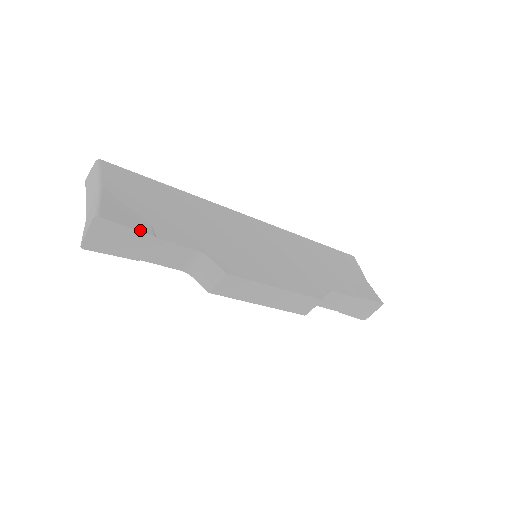
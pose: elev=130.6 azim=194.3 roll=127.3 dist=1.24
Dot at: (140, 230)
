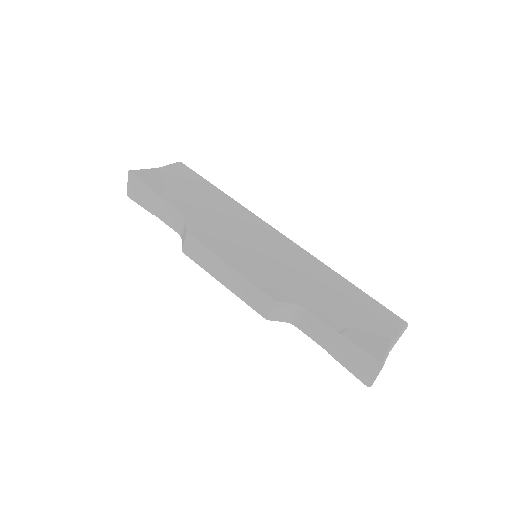
Dot at: (151, 187)
